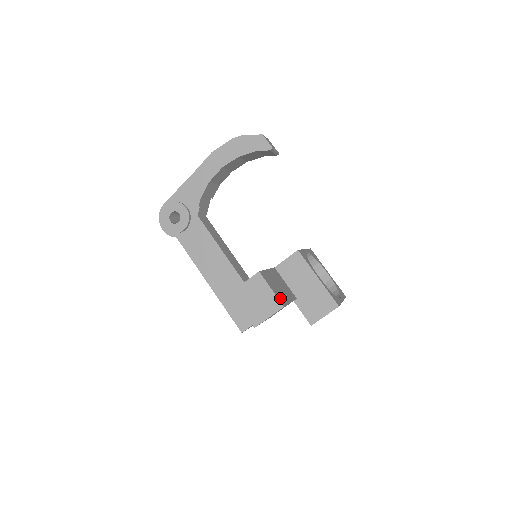
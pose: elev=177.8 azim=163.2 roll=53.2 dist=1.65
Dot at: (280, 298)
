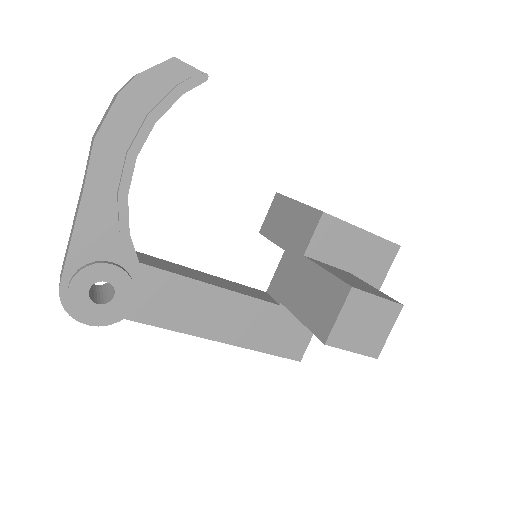
Dot at: (386, 297)
